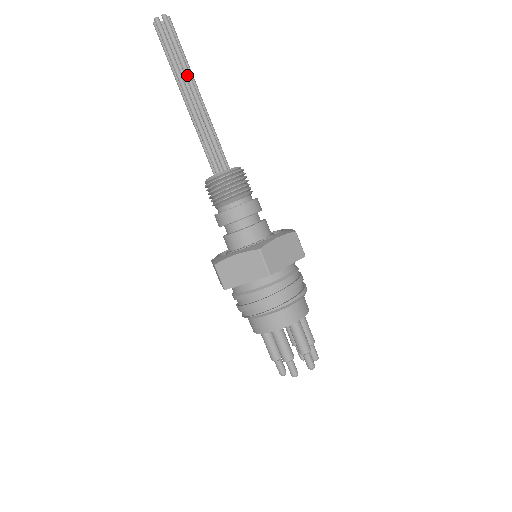
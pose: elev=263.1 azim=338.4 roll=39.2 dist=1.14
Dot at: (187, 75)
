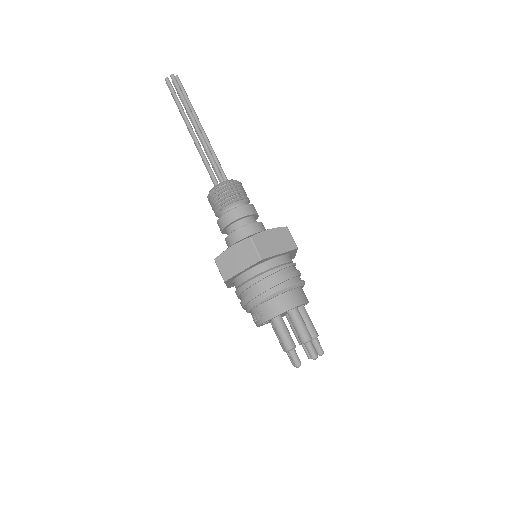
Dot at: (196, 115)
